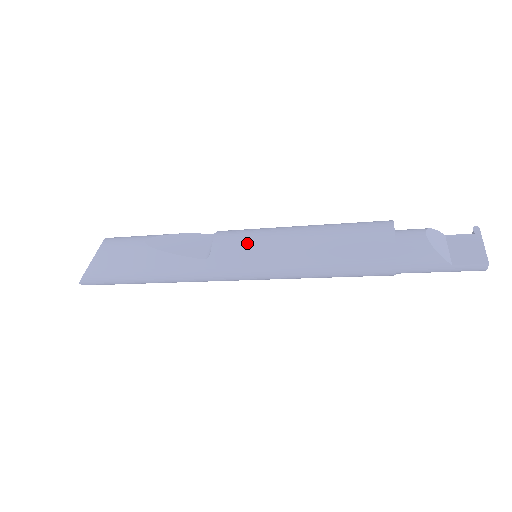
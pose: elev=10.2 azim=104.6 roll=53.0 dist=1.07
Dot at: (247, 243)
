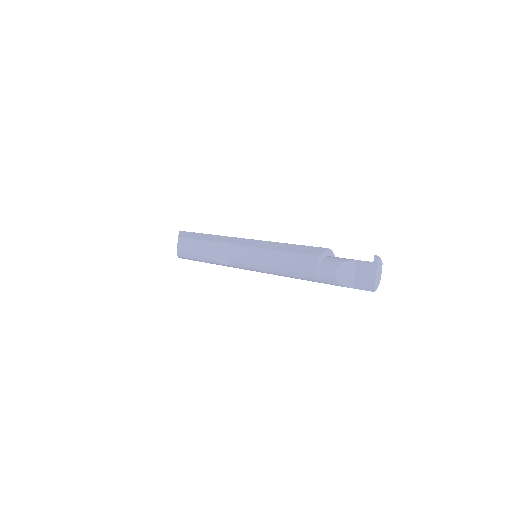
Dot at: (244, 262)
